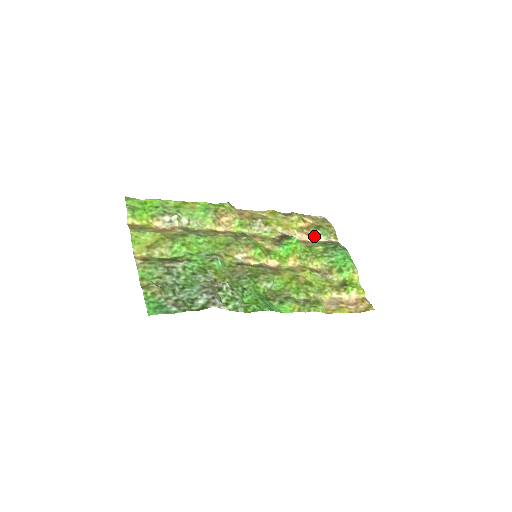
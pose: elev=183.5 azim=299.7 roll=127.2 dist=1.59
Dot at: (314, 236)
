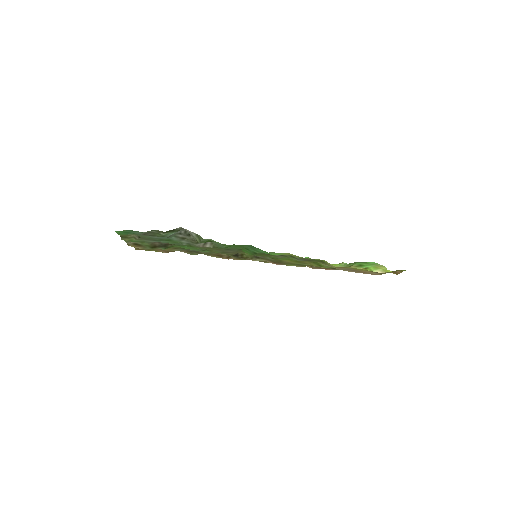
Dot at: occluded
